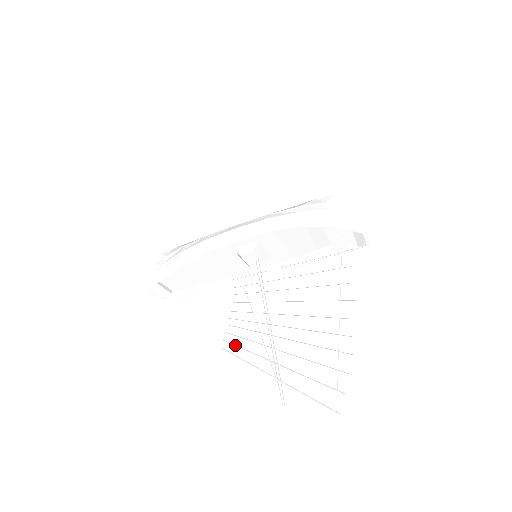
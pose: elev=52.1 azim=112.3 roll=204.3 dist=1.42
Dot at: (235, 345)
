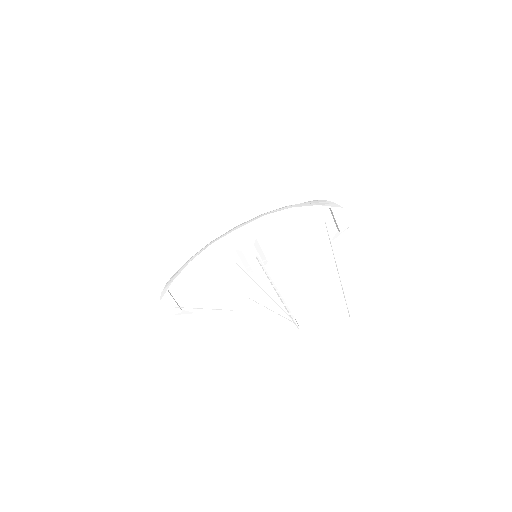
Dot at: (246, 304)
